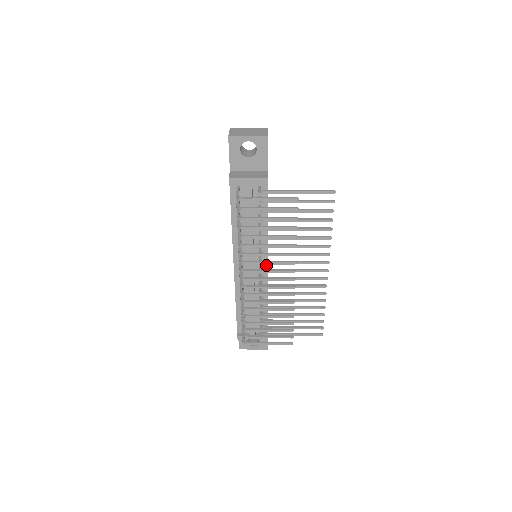
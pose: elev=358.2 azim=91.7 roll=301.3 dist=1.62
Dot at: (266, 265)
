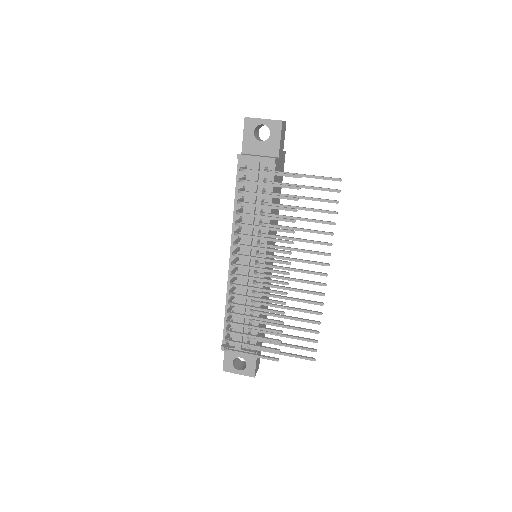
Dot at: (263, 262)
